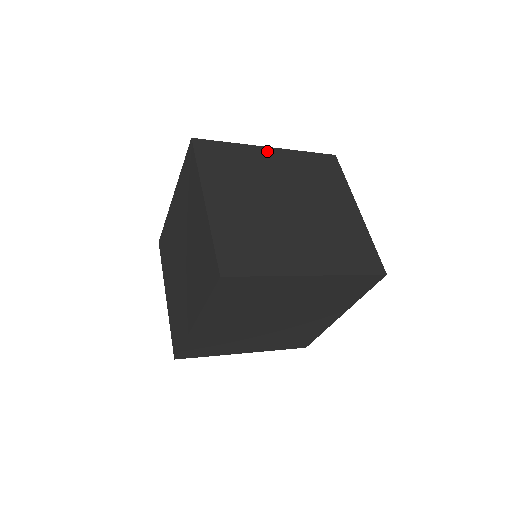
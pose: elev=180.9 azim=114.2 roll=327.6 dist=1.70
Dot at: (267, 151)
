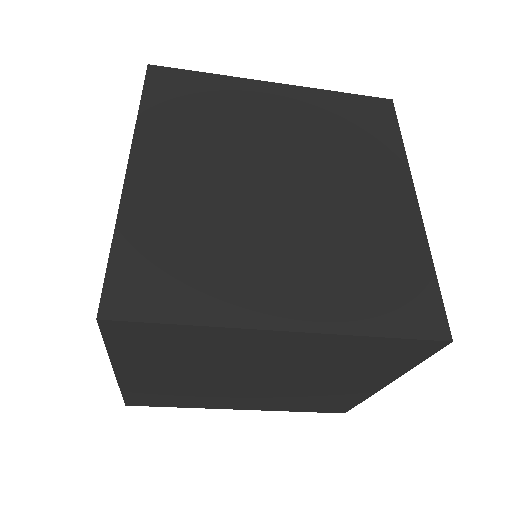
Dot at: occluded
